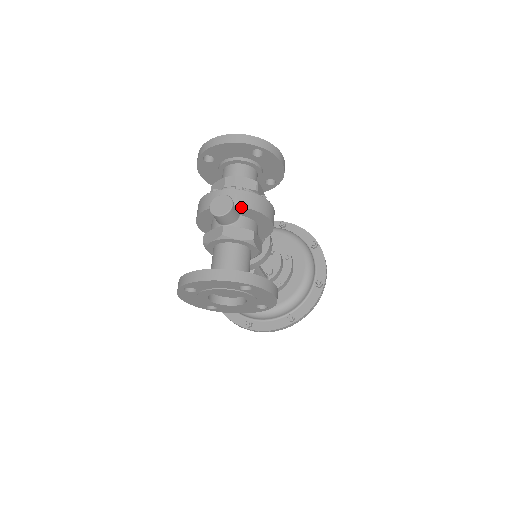
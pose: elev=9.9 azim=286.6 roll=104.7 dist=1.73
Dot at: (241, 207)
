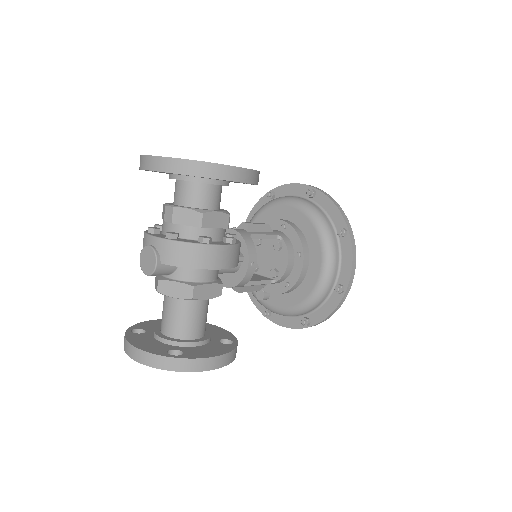
Dot at: (169, 264)
